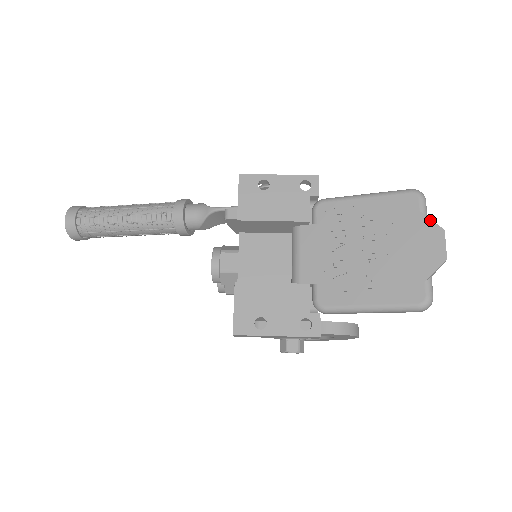
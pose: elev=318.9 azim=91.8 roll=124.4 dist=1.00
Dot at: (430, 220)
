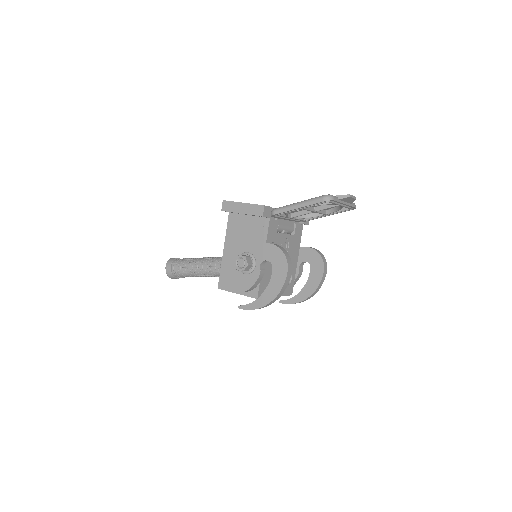
Dot at: occluded
